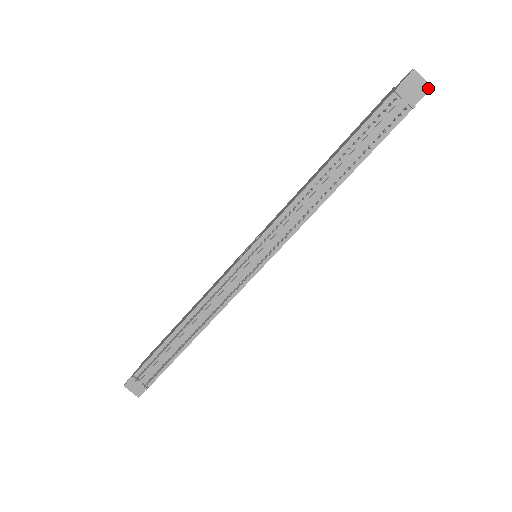
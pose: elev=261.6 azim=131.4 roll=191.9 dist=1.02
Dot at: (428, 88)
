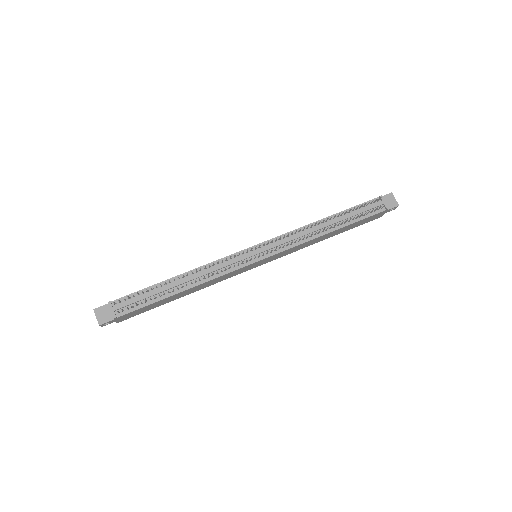
Dot at: (397, 205)
